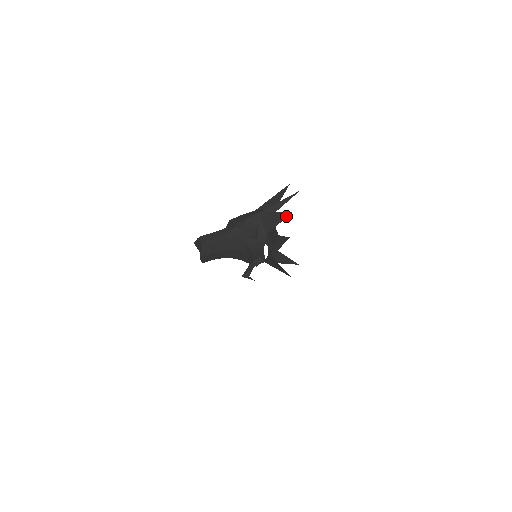
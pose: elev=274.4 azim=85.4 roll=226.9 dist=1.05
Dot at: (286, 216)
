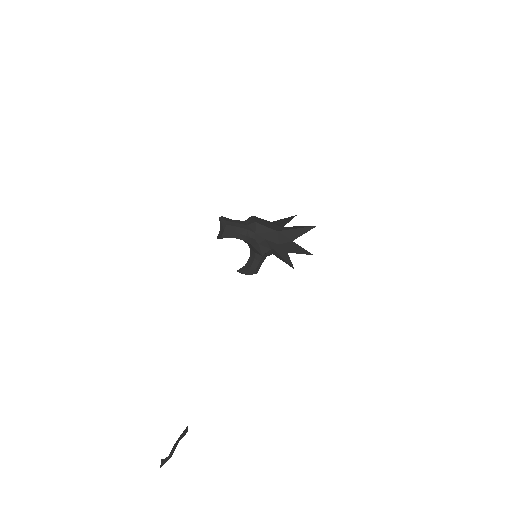
Dot at: (290, 266)
